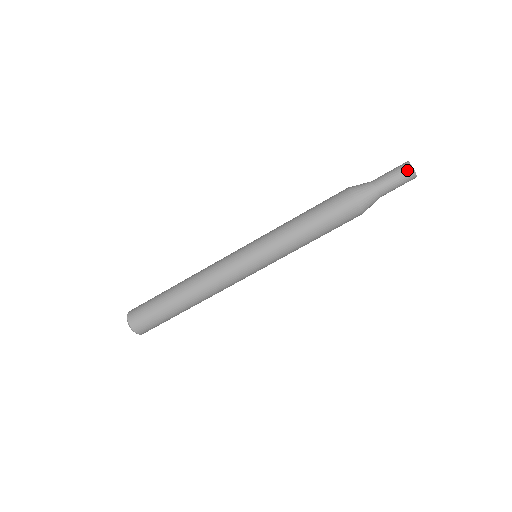
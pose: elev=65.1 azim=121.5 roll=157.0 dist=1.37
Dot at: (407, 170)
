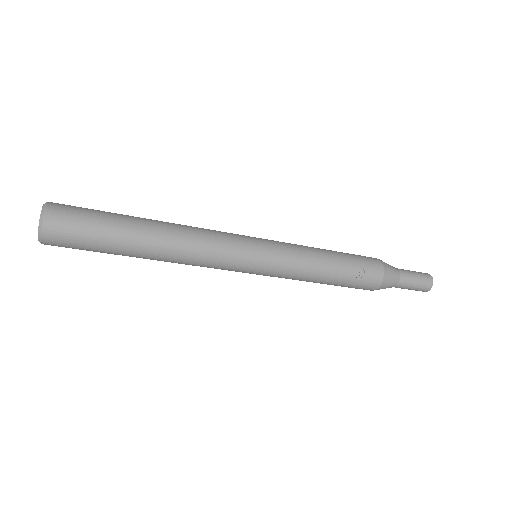
Dot at: (429, 282)
